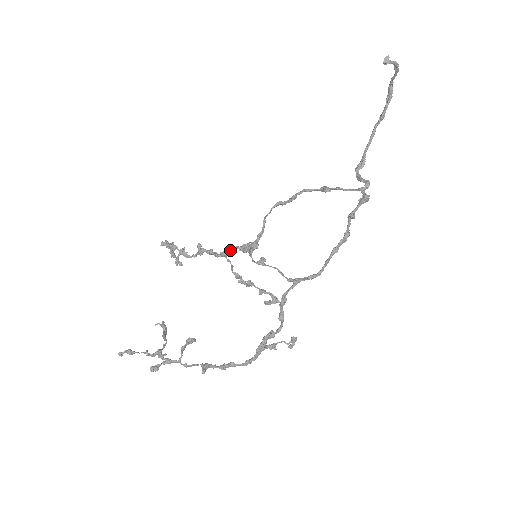
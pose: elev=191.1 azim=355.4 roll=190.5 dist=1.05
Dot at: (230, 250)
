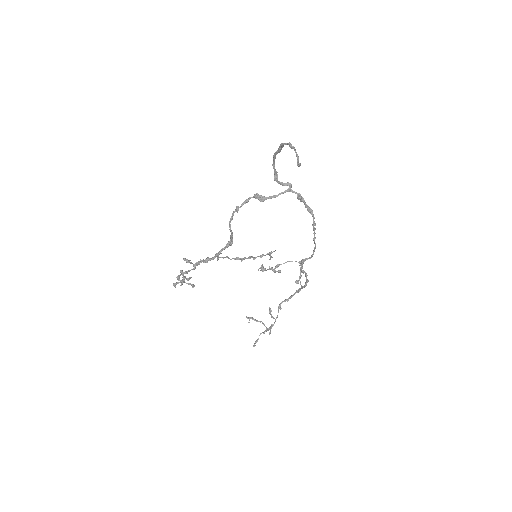
Dot at: occluded
